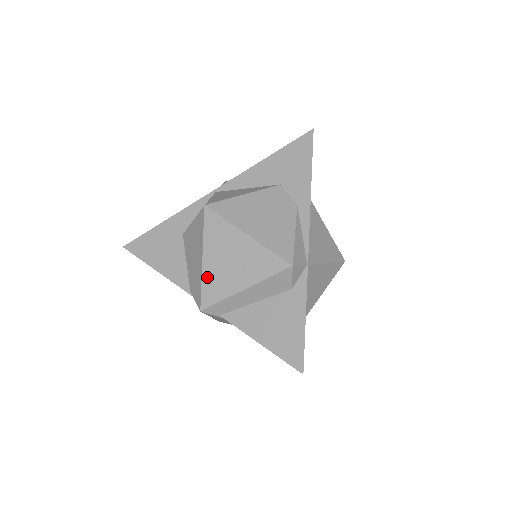
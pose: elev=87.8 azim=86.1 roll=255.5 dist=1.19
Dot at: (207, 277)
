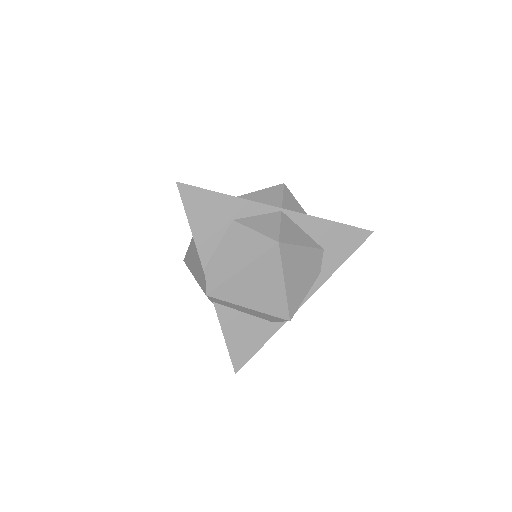
Dot at: (232, 282)
